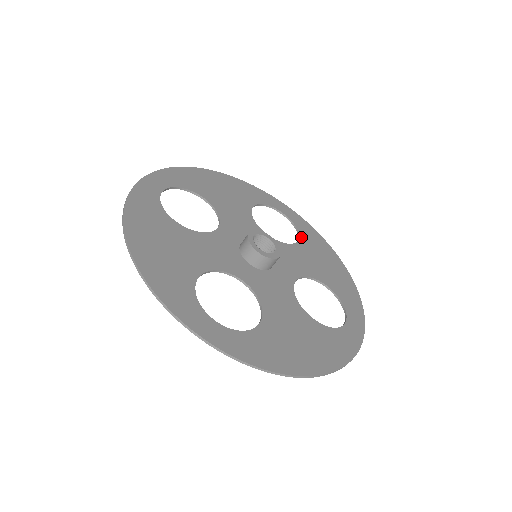
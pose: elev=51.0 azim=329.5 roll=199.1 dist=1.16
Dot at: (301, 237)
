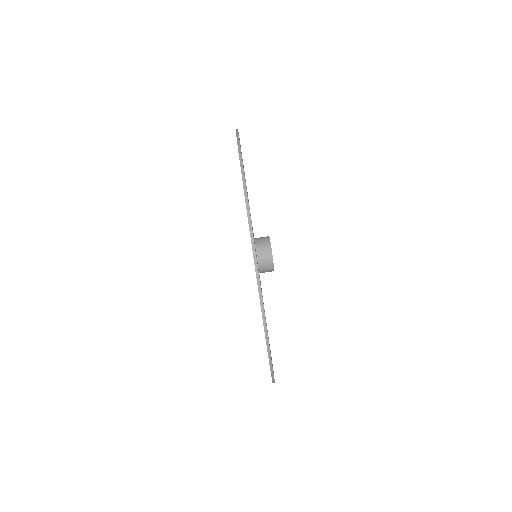
Dot at: occluded
